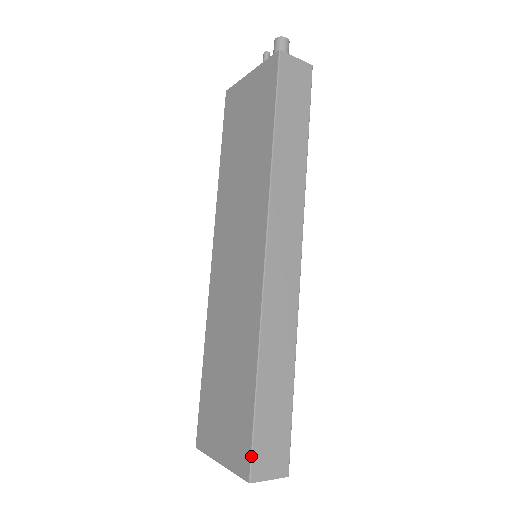
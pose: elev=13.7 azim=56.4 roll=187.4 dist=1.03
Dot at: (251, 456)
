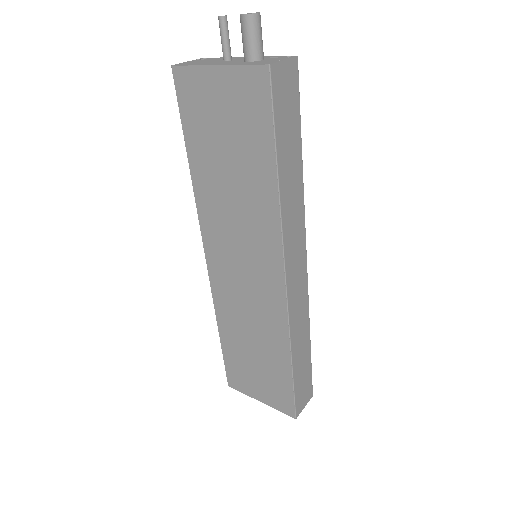
Dot at: (295, 406)
